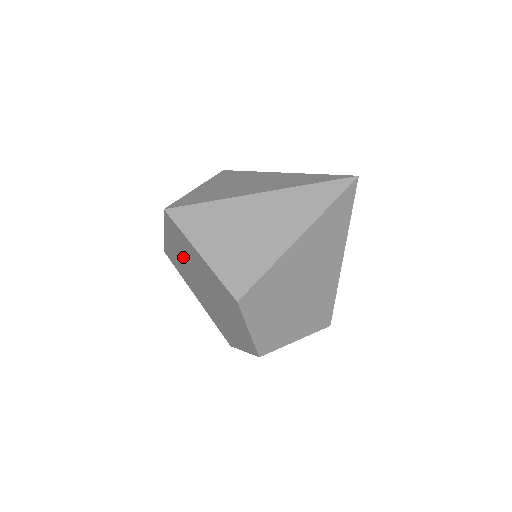
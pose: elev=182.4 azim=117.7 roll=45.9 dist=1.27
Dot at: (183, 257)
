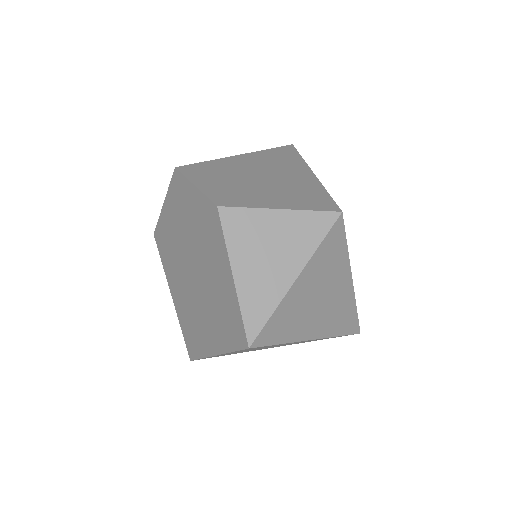
Dot at: (177, 277)
